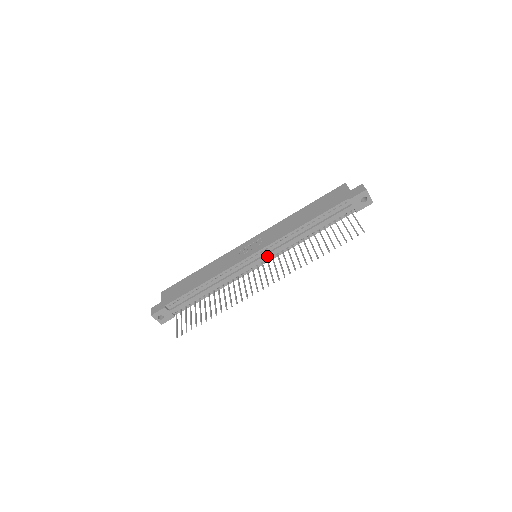
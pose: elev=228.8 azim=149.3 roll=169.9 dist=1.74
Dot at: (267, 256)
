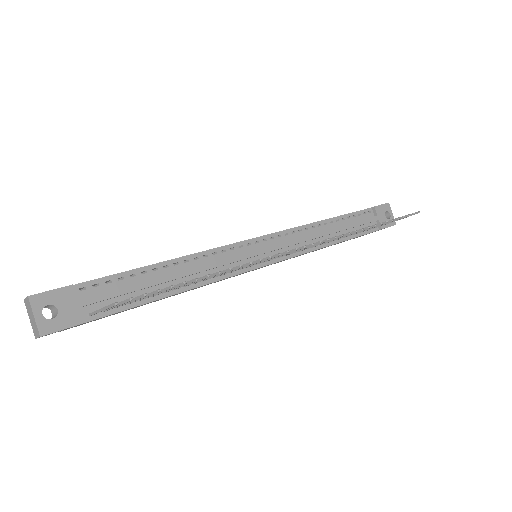
Dot at: (281, 246)
